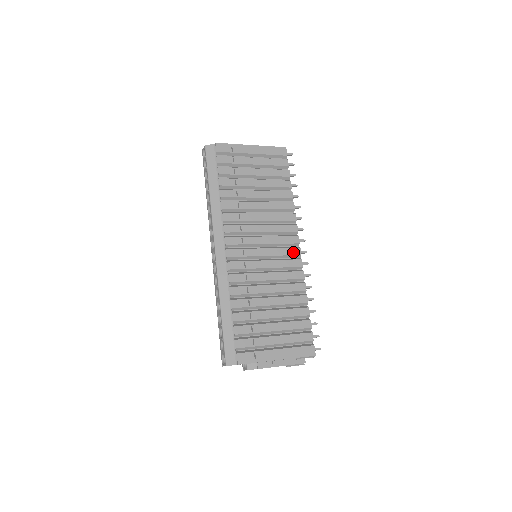
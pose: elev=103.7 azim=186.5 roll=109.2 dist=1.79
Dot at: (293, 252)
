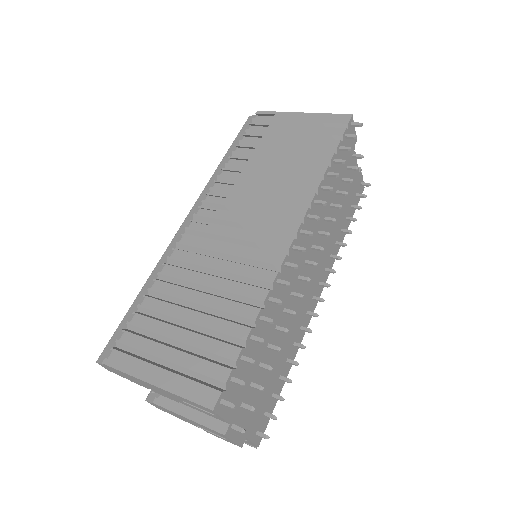
Dot at: (278, 242)
